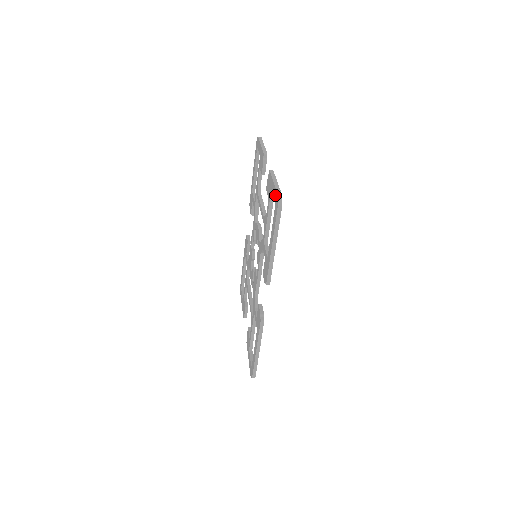
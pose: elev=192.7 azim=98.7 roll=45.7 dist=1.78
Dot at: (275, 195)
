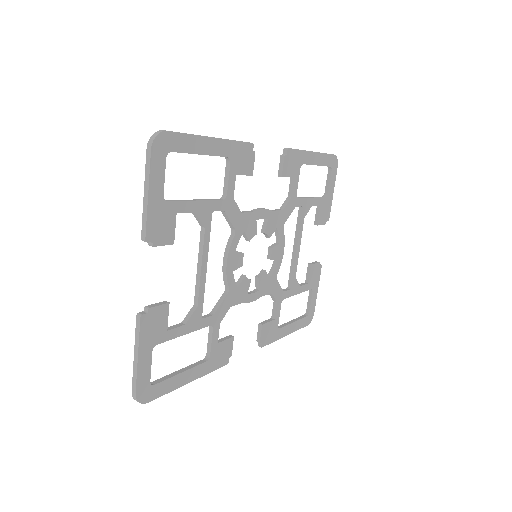
Dot at: (138, 380)
